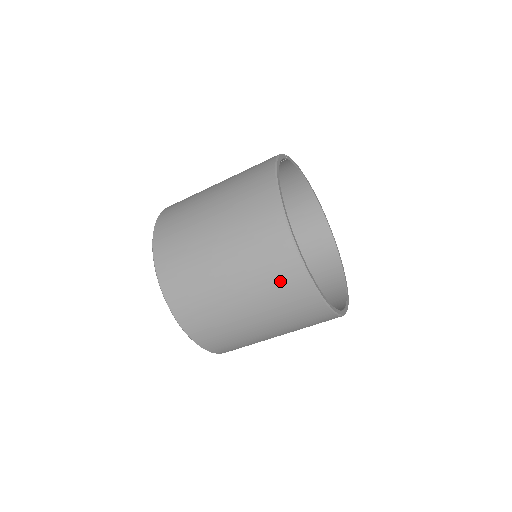
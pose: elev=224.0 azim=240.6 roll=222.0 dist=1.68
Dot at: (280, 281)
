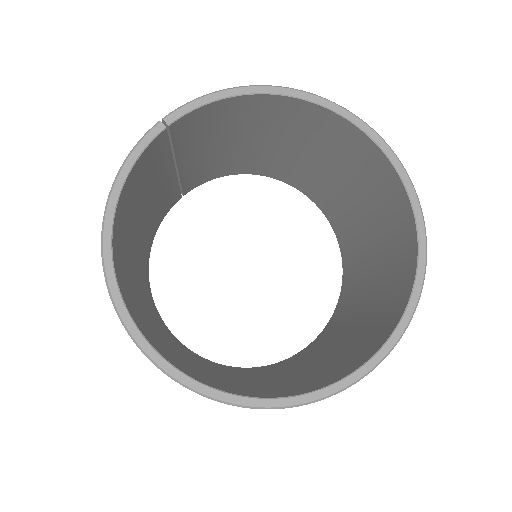
Dot at: occluded
